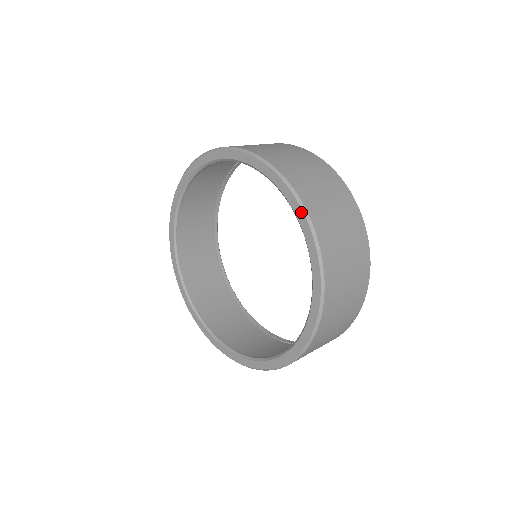
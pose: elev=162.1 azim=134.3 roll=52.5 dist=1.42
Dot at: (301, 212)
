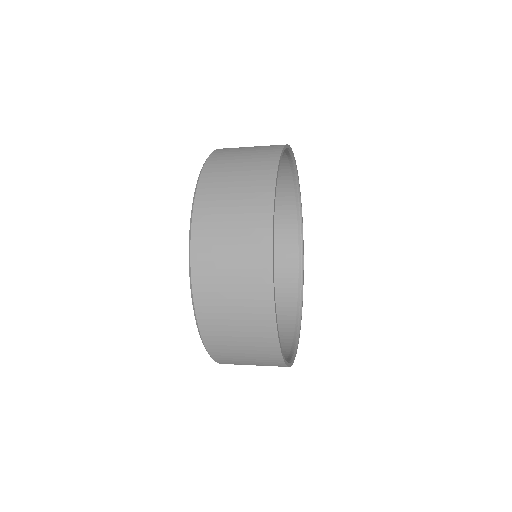
Dot at: (192, 300)
